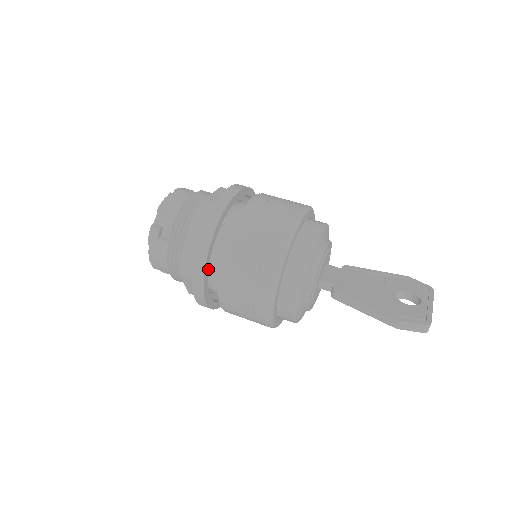
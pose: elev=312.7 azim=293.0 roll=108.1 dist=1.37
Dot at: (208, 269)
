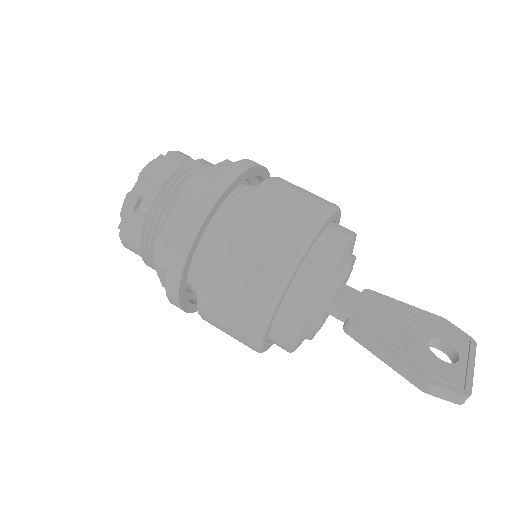
Dot at: (189, 265)
